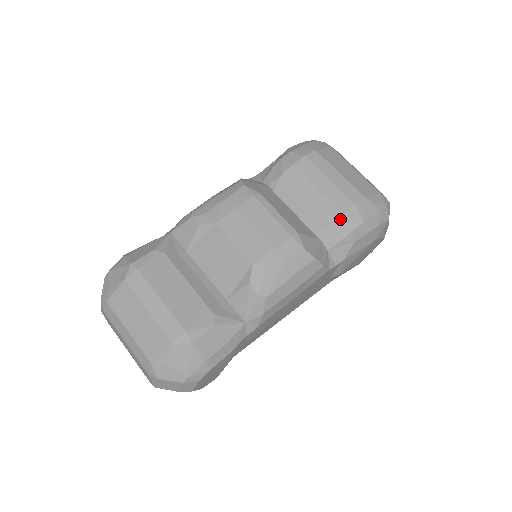
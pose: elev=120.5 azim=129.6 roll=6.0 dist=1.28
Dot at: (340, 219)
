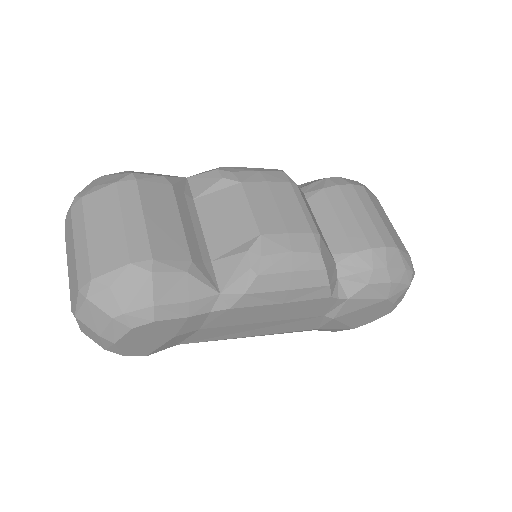
Dot at: (365, 251)
